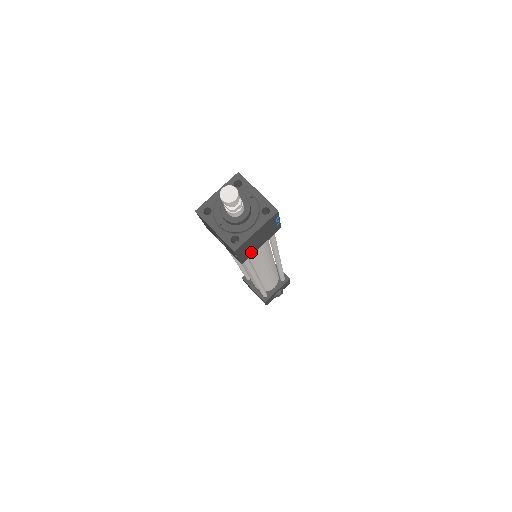
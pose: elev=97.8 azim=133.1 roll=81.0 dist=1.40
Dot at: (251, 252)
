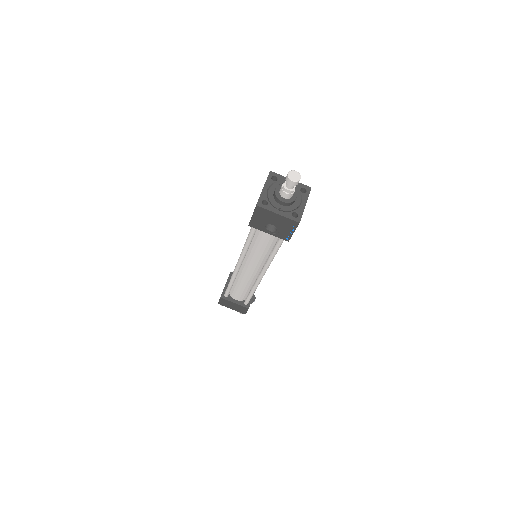
Dot at: occluded
